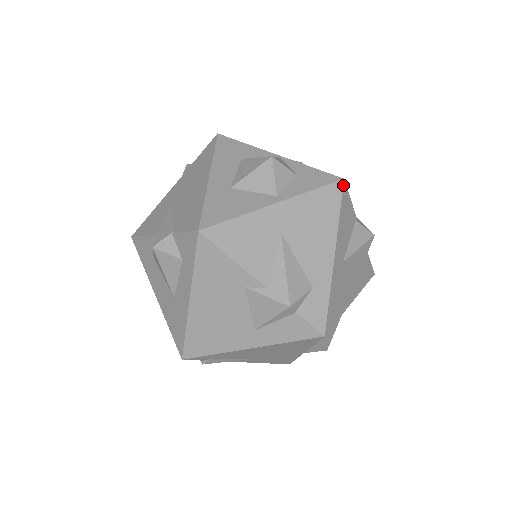
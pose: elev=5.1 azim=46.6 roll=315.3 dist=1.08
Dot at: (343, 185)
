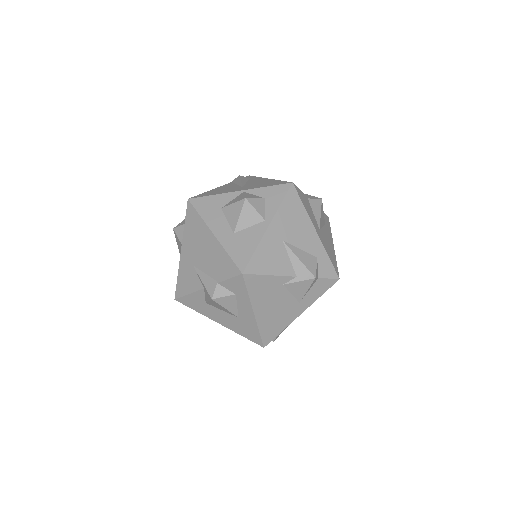
Dot at: (294, 187)
